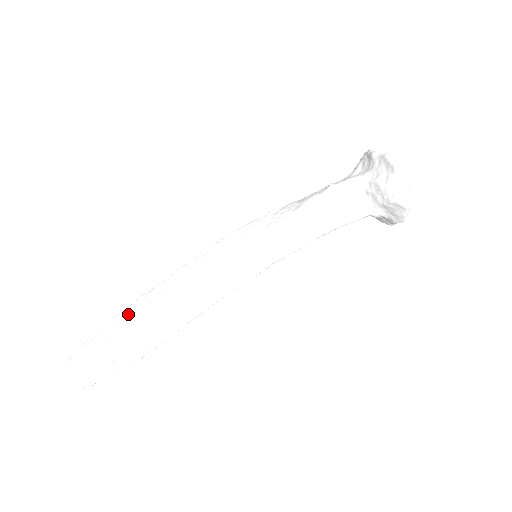
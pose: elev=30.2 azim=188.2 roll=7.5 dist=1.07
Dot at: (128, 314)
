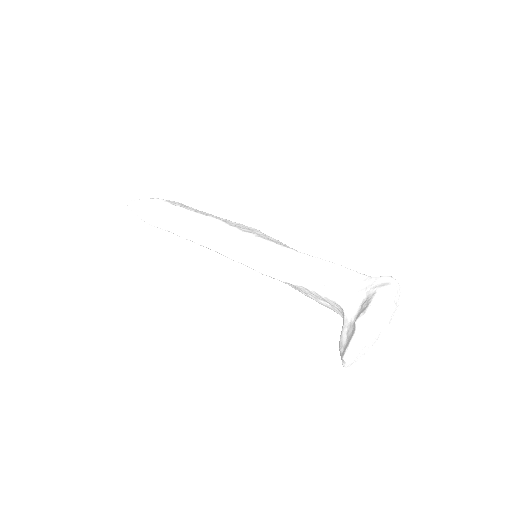
Dot at: (165, 213)
